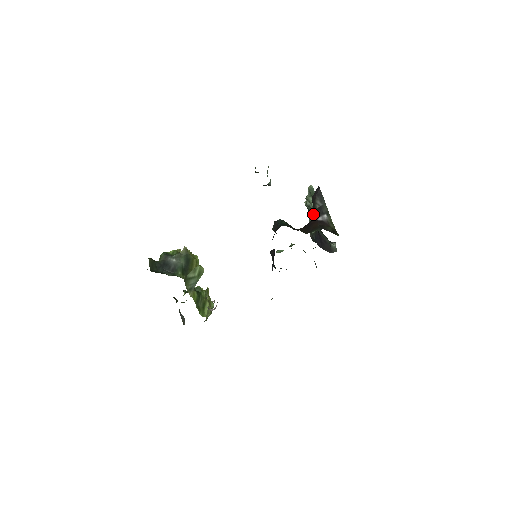
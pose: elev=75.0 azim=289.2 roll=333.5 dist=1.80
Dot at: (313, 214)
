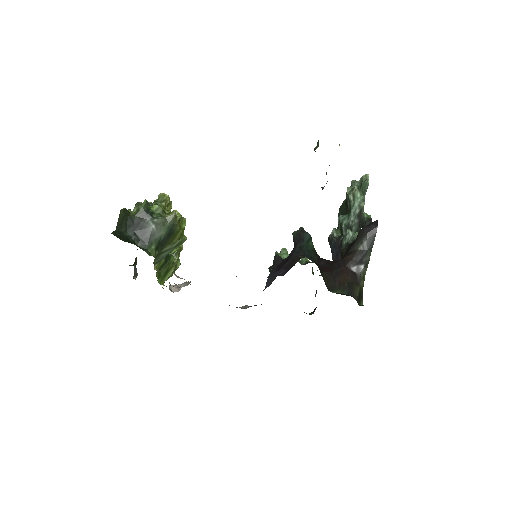
Dot at: (350, 251)
